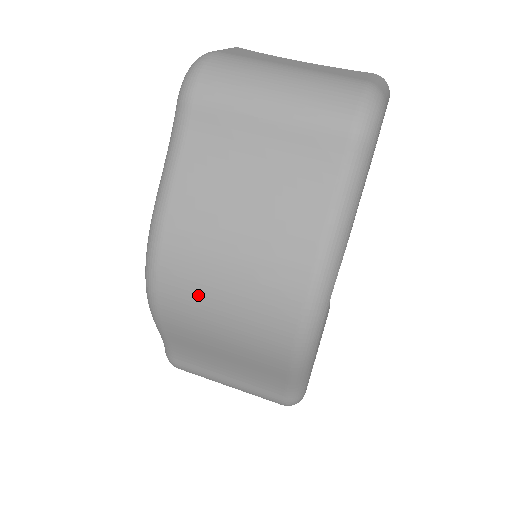
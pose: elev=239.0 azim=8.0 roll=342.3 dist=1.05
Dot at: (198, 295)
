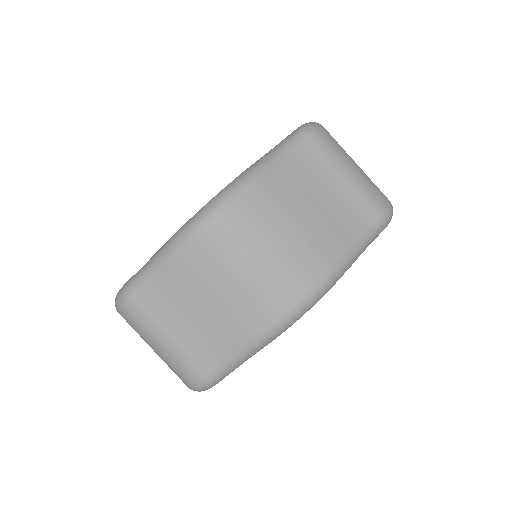
Dot at: (244, 240)
